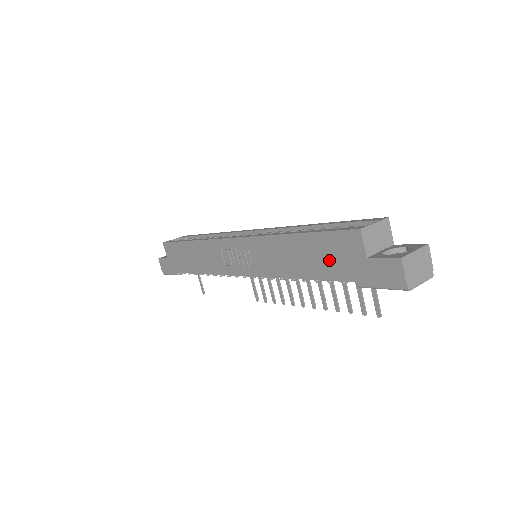
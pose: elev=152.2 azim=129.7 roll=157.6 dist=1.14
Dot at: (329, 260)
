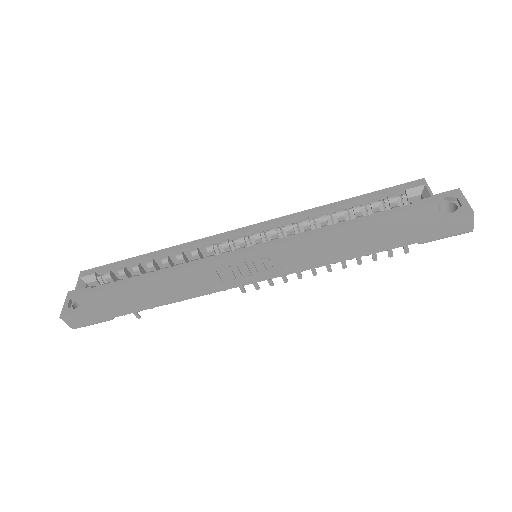
Dot at: (393, 235)
